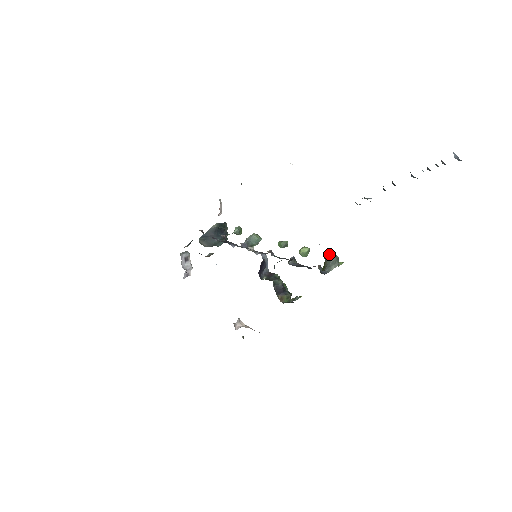
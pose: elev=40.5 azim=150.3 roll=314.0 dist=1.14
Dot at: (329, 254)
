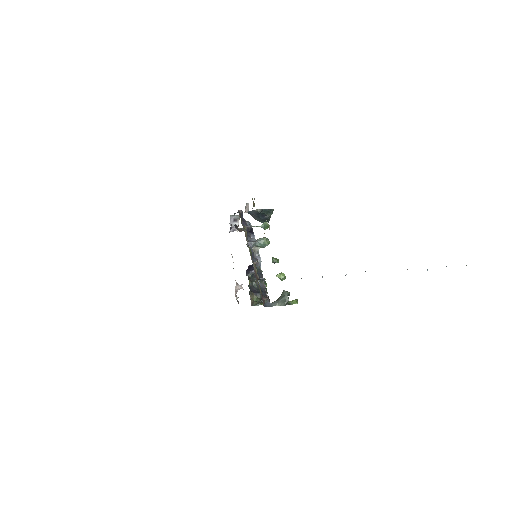
Dot at: (284, 293)
